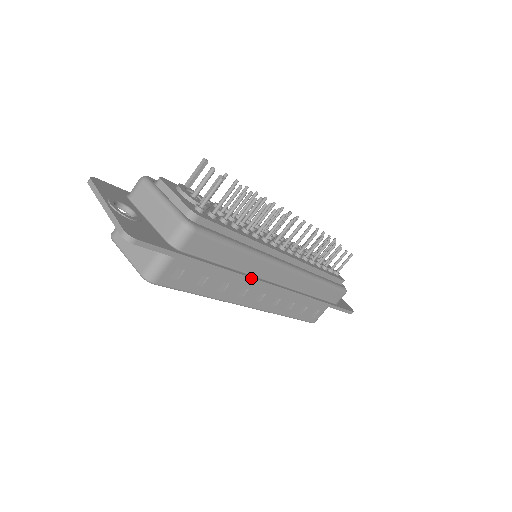
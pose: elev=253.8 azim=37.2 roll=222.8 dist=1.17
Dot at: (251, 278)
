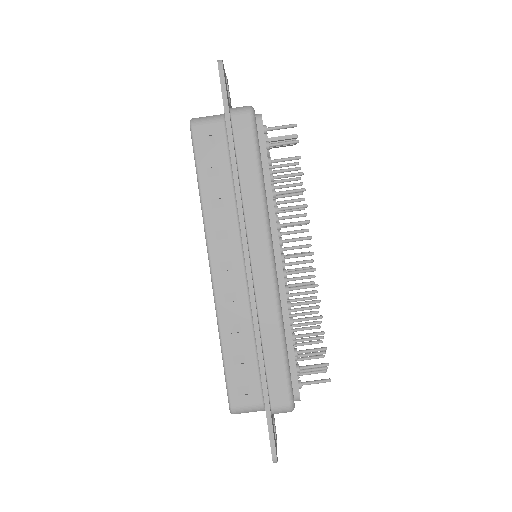
Dot at: (242, 213)
